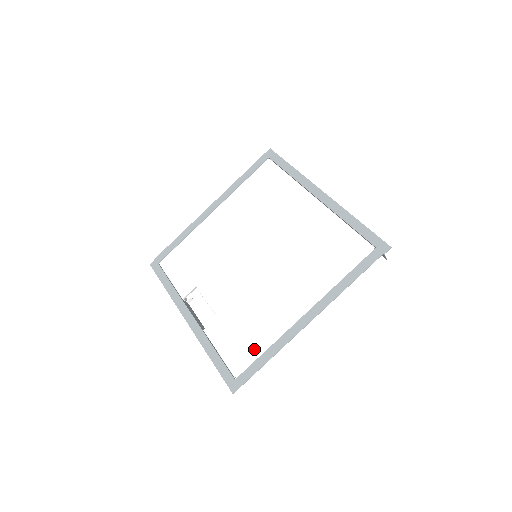
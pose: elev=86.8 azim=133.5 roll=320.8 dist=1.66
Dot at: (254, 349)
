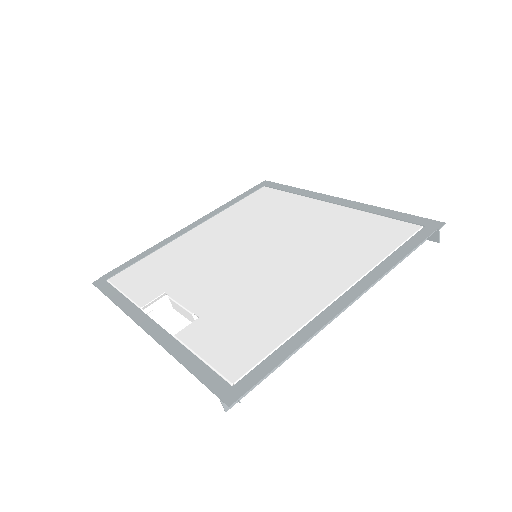
Dot at: (264, 343)
